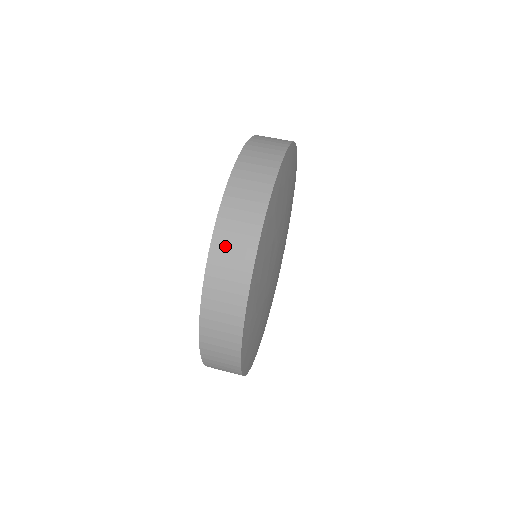
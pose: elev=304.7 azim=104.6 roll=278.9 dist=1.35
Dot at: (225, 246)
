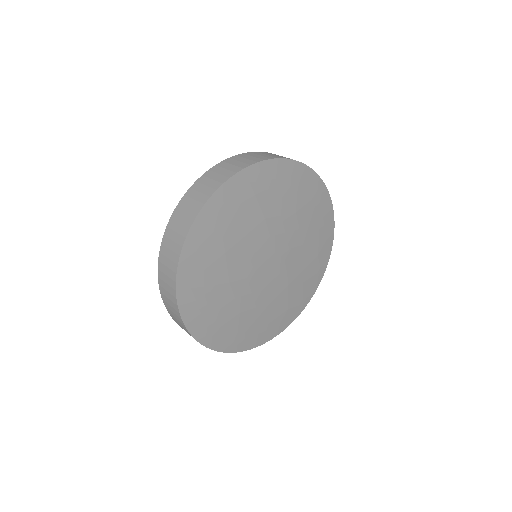
Dot at: (164, 258)
